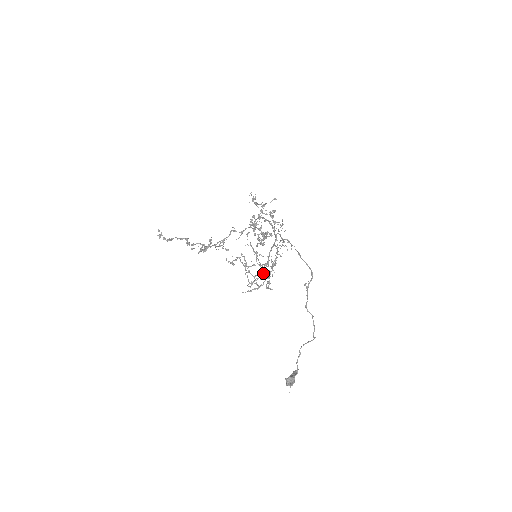
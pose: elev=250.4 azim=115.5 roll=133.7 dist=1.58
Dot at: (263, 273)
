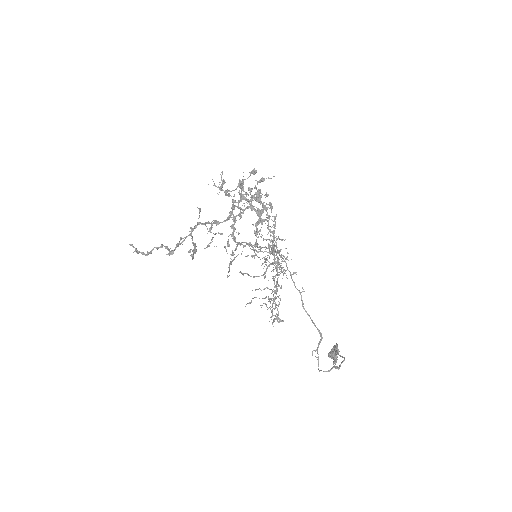
Dot at: occluded
